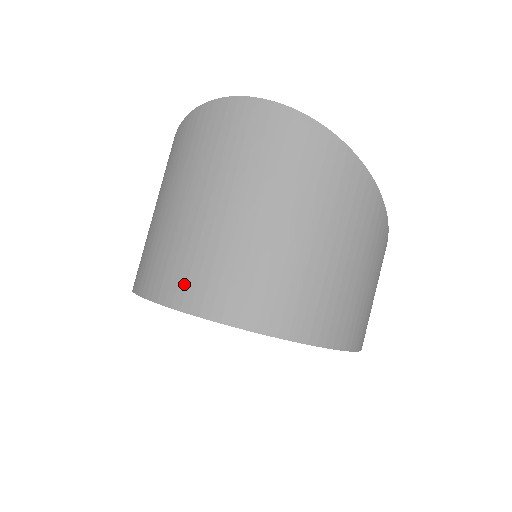
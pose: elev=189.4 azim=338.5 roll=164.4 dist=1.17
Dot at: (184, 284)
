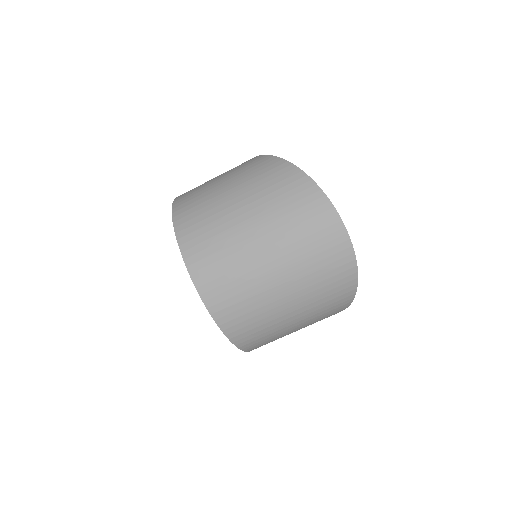
Dot at: (211, 278)
